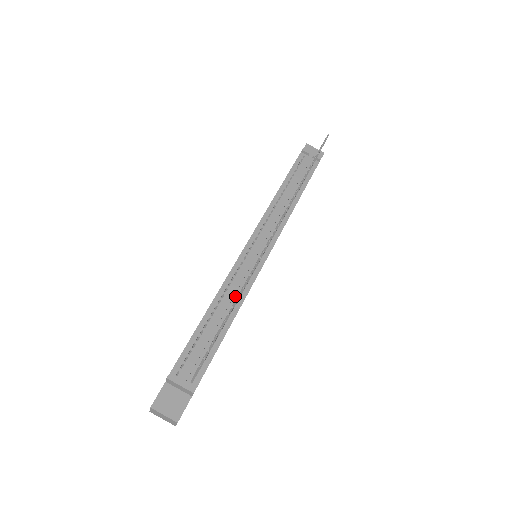
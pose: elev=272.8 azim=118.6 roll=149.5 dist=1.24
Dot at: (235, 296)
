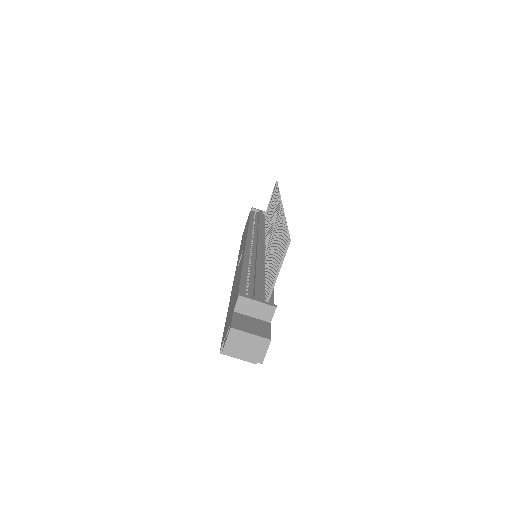
Dot at: (262, 262)
